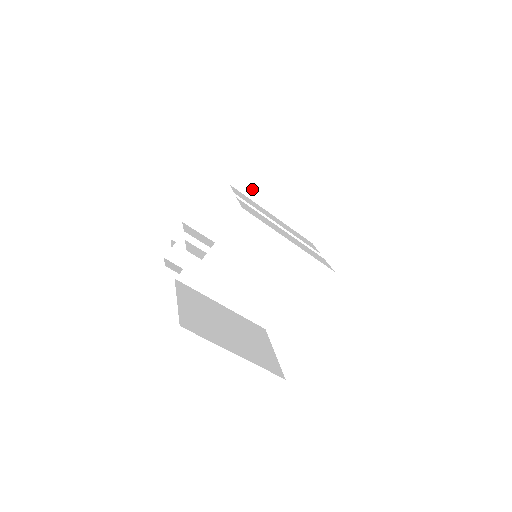
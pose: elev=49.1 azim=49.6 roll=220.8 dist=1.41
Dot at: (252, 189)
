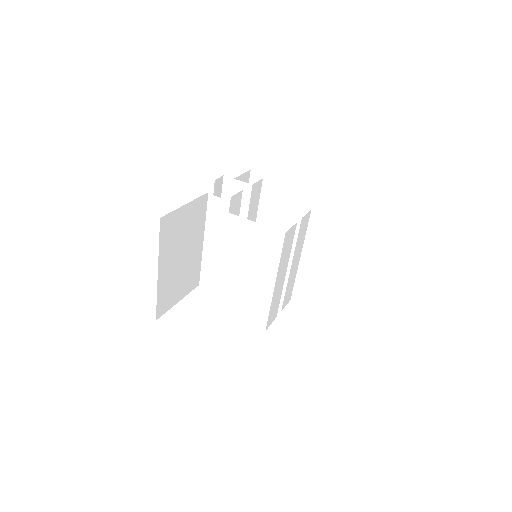
Dot at: (322, 227)
